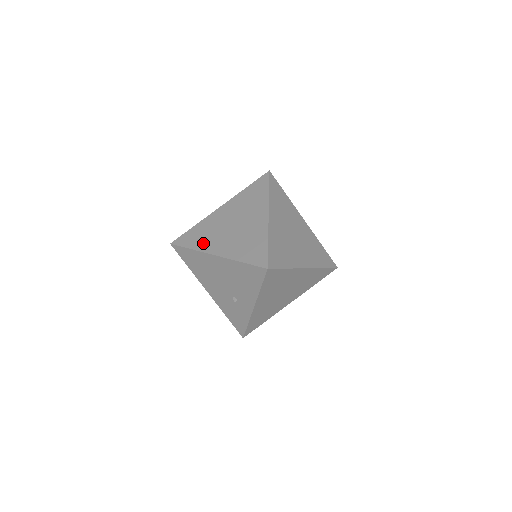
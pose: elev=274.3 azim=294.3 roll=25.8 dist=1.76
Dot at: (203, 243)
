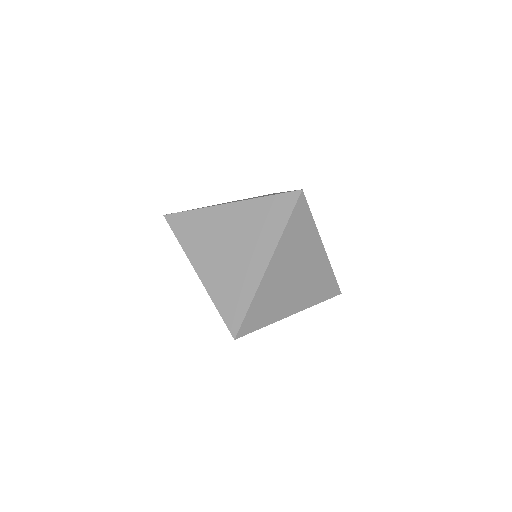
Dot at: (193, 246)
